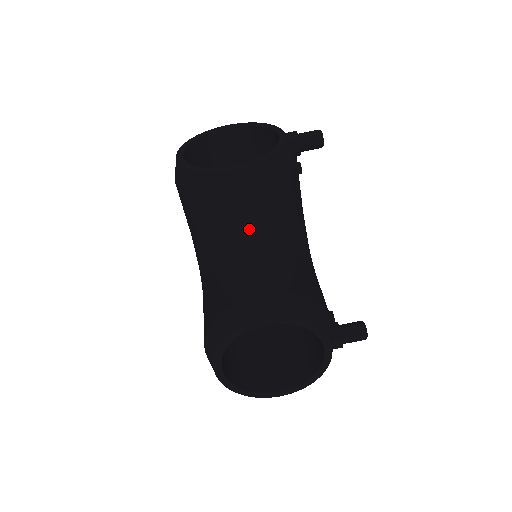
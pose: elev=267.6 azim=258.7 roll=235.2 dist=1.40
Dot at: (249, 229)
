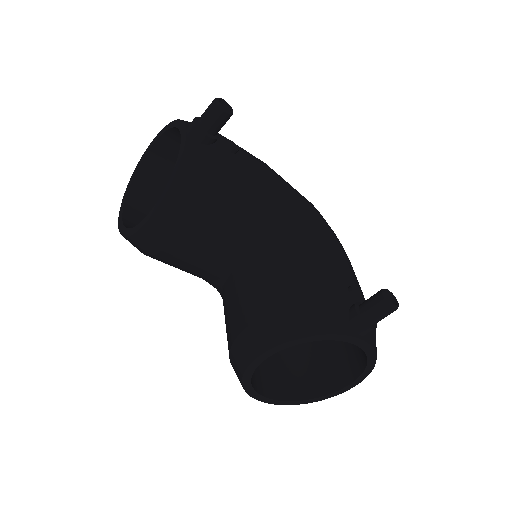
Dot at: (213, 254)
